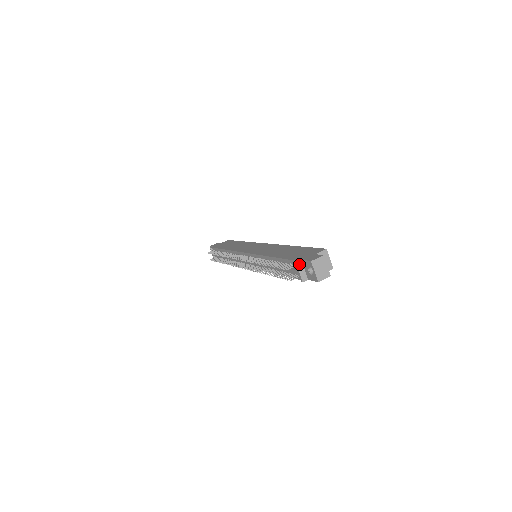
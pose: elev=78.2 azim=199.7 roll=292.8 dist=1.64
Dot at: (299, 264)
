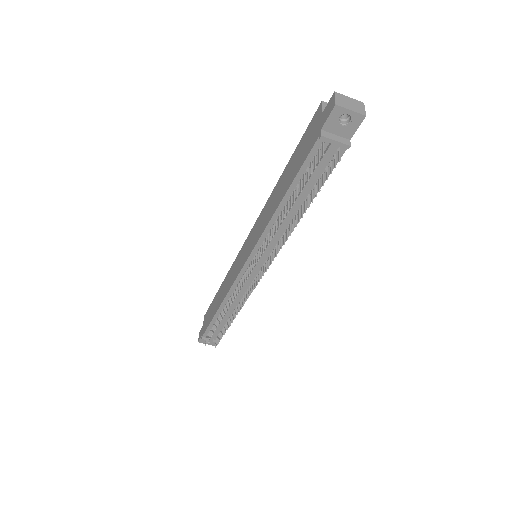
Dot at: (325, 135)
